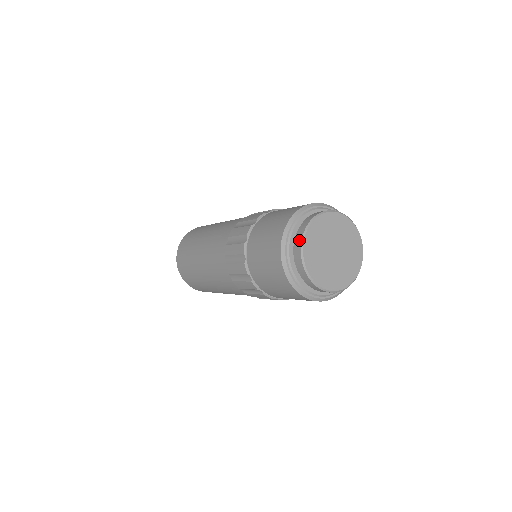
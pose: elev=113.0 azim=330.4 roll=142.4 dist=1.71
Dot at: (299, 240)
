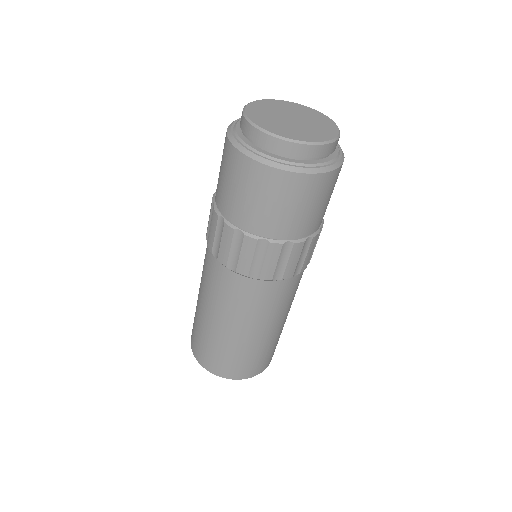
Dot at: occluded
